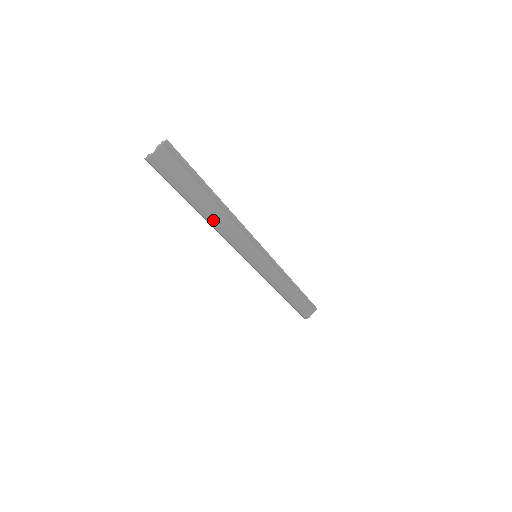
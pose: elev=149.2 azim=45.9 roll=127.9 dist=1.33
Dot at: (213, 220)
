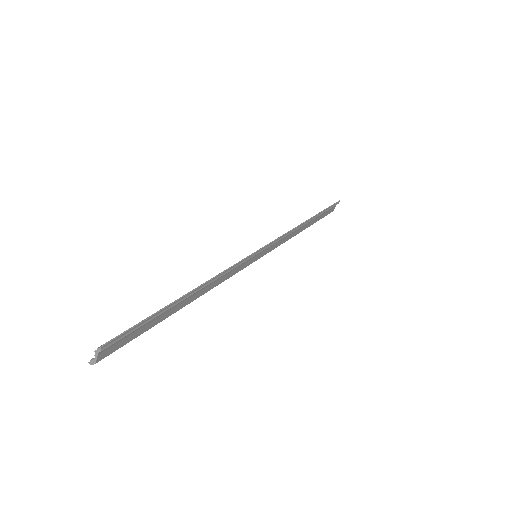
Dot at: (195, 299)
